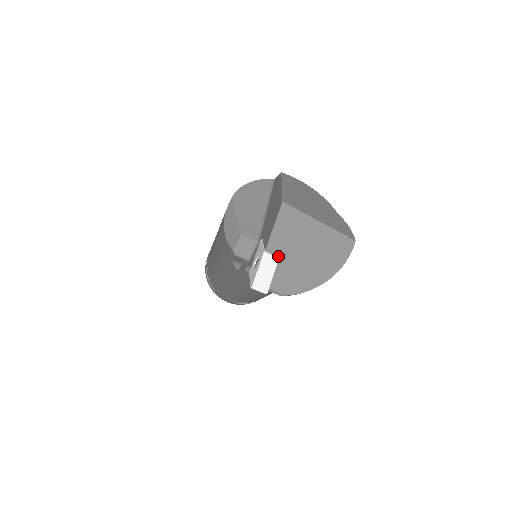
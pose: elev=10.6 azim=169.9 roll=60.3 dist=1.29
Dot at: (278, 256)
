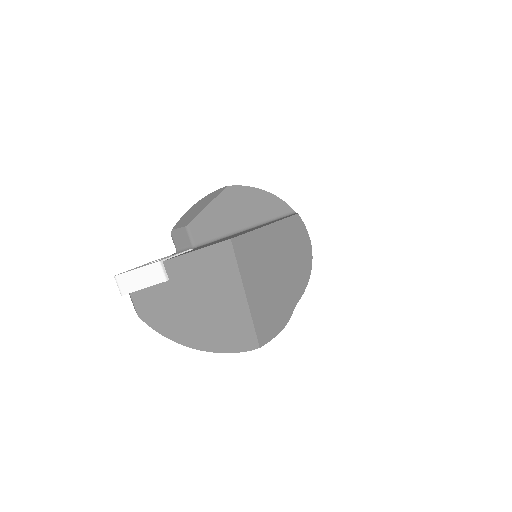
Dot at: (169, 278)
